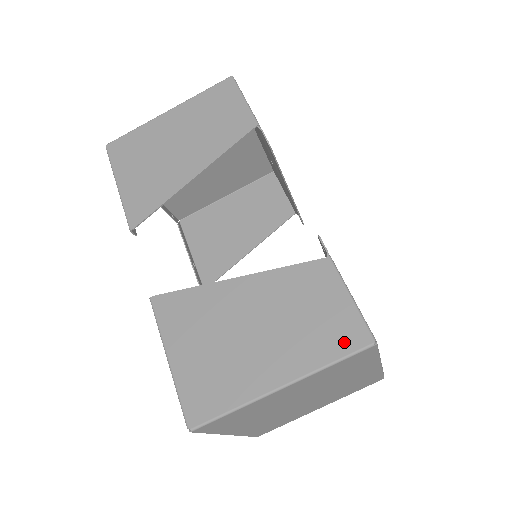
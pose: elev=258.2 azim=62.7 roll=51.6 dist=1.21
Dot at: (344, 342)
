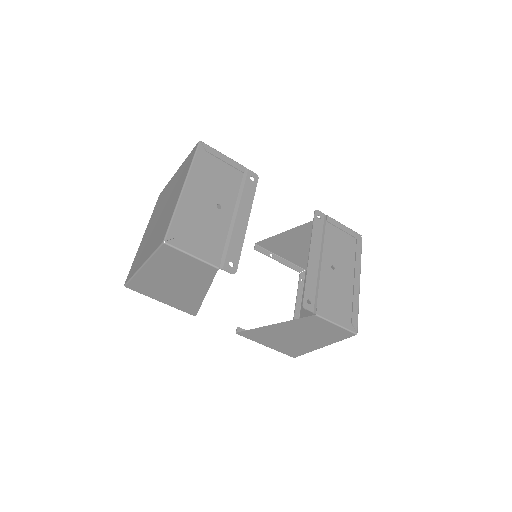
Dot at: (342, 336)
